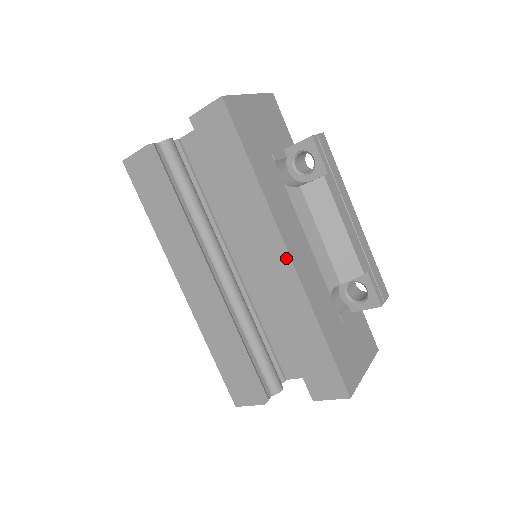
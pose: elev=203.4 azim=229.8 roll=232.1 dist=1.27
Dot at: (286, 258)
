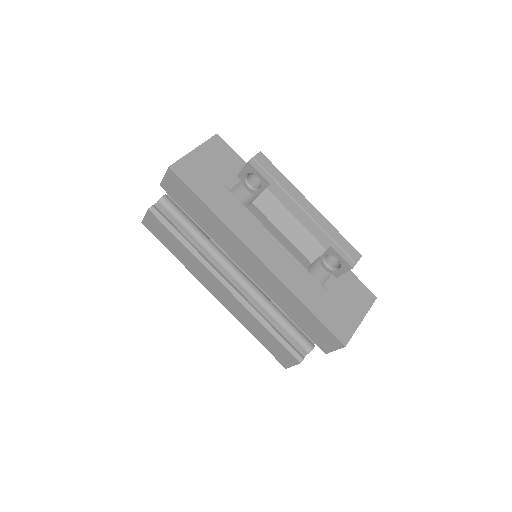
Dot at: (258, 261)
